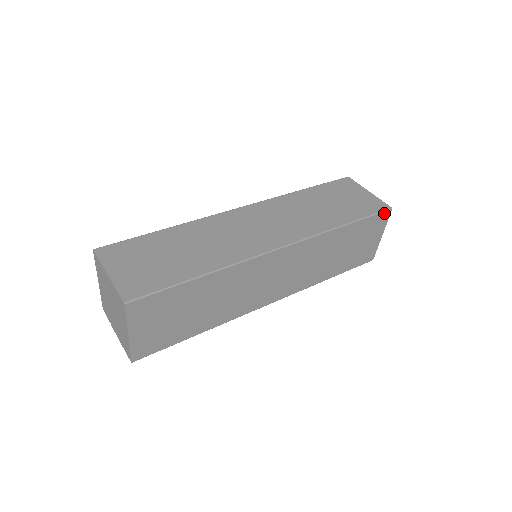
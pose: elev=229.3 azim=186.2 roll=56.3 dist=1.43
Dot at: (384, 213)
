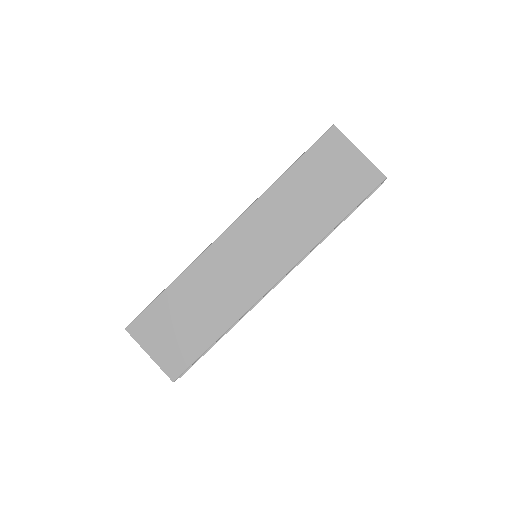
Dot at: (327, 135)
